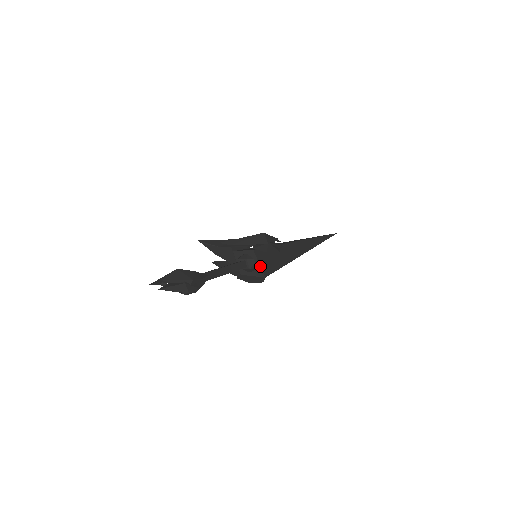
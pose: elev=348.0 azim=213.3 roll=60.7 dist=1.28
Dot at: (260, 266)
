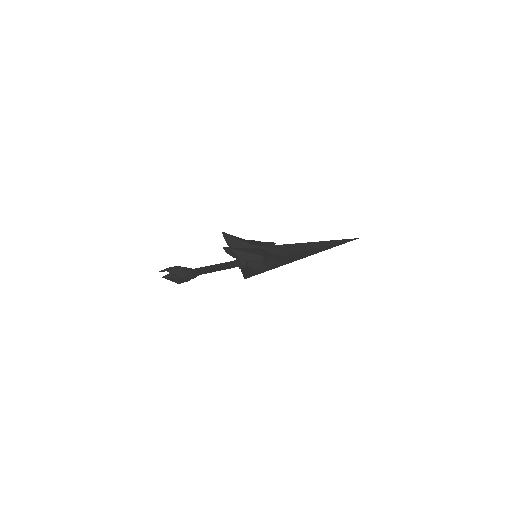
Dot at: (246, 273)
